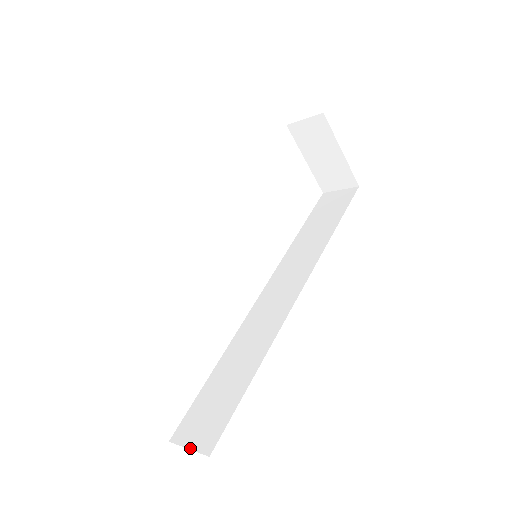
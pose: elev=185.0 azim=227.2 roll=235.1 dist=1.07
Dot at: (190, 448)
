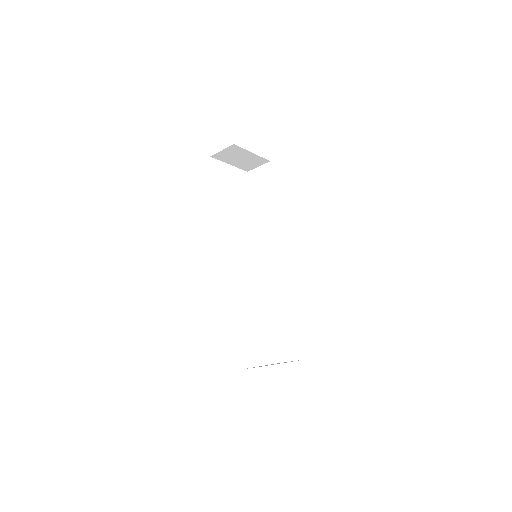
Dot at: occluded
